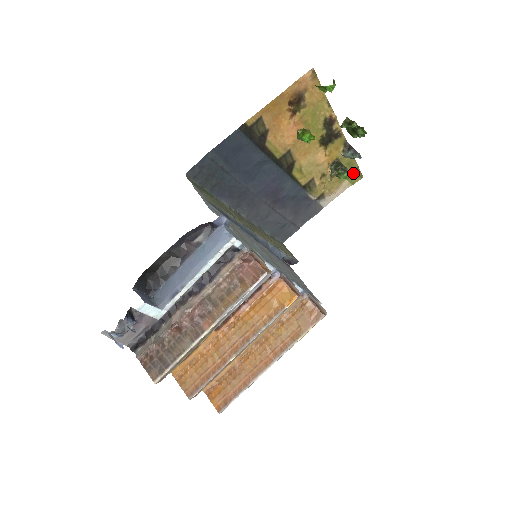
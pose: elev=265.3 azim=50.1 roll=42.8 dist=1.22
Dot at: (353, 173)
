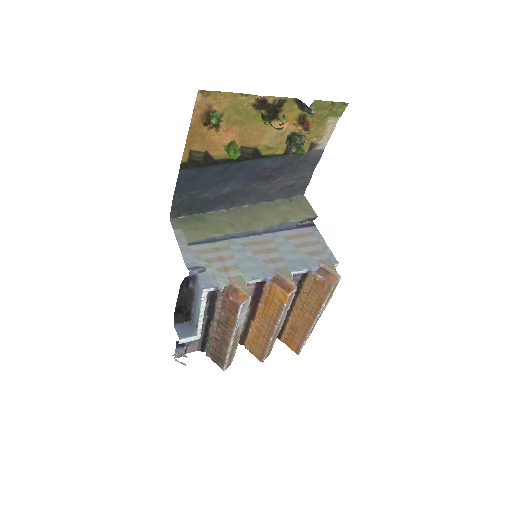
Dot at: (332, 109)
